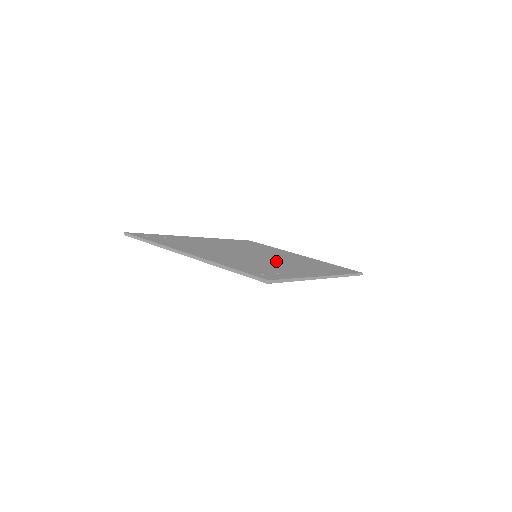
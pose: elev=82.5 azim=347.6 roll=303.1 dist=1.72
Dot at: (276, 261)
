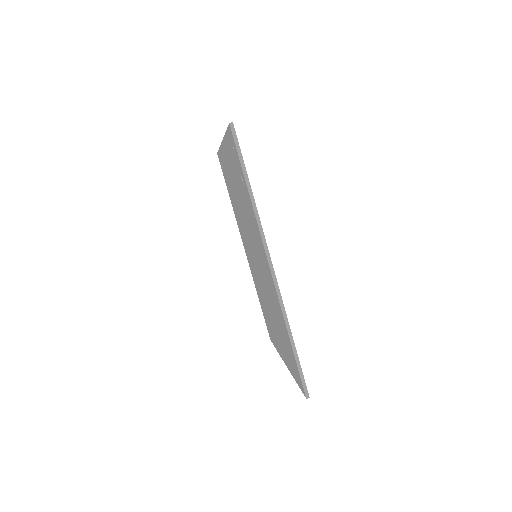
Dot at: occluded
